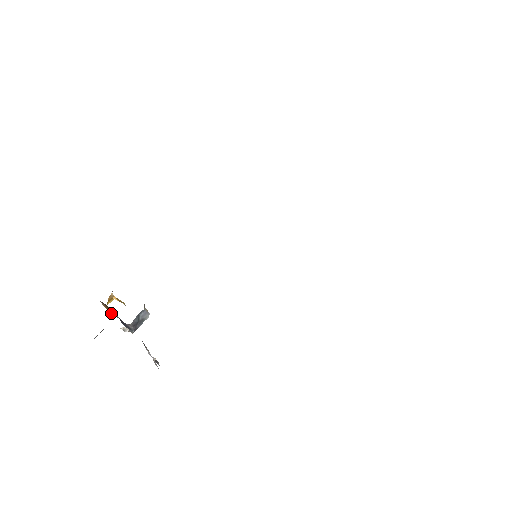
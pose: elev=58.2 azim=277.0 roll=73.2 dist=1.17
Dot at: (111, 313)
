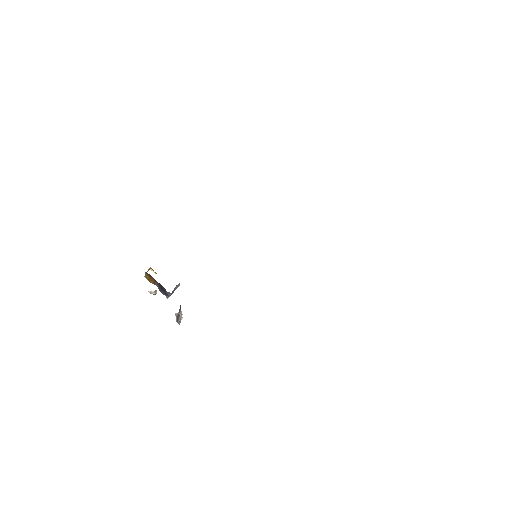
Dot at: (150, 281)
